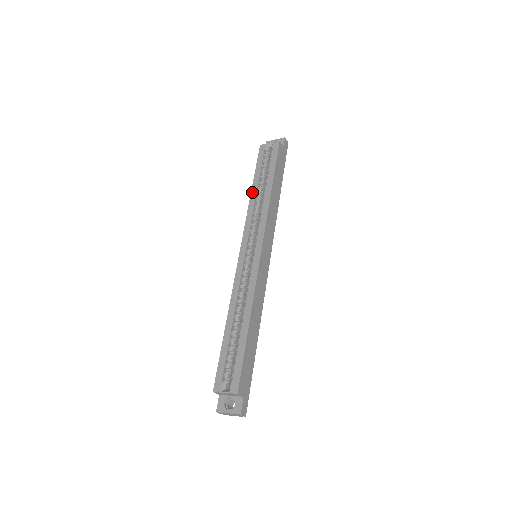
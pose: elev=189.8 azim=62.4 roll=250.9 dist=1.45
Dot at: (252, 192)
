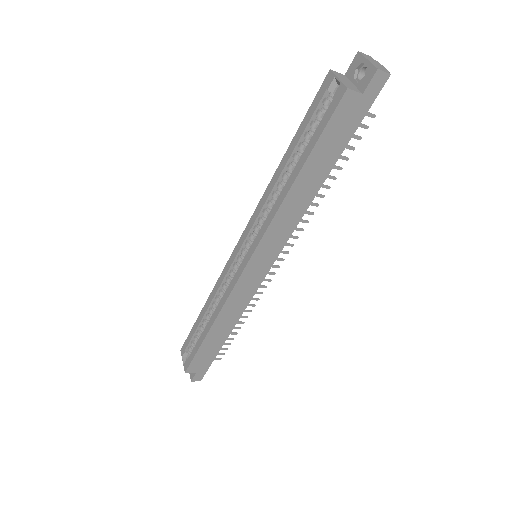
Dot at: (280, 165)
